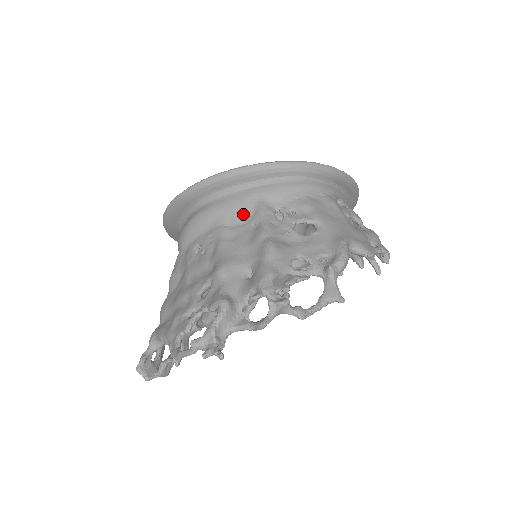
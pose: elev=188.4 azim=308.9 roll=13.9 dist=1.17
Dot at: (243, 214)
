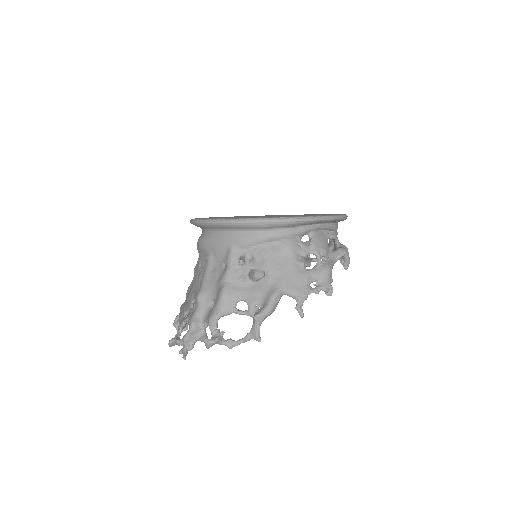
Dot at: (221, 253)
